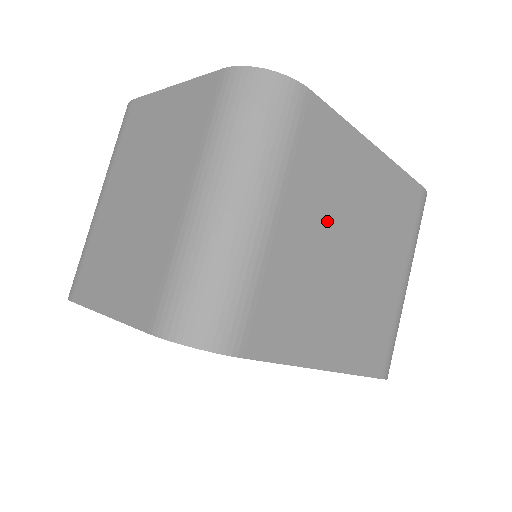
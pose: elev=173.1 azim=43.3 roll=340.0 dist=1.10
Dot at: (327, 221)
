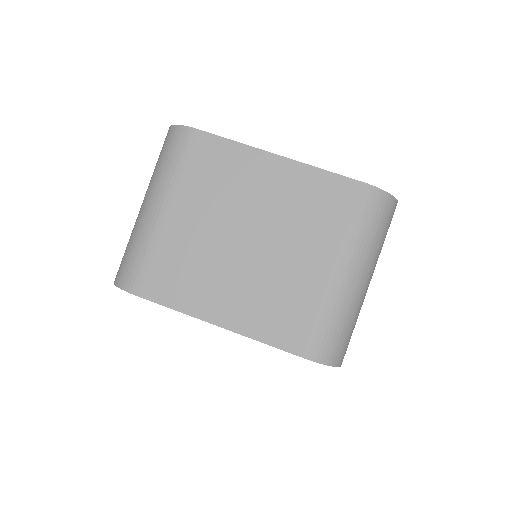
Dot at: (218, 214)
